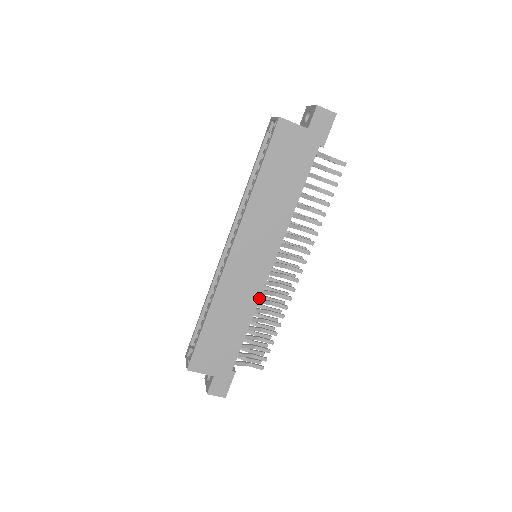
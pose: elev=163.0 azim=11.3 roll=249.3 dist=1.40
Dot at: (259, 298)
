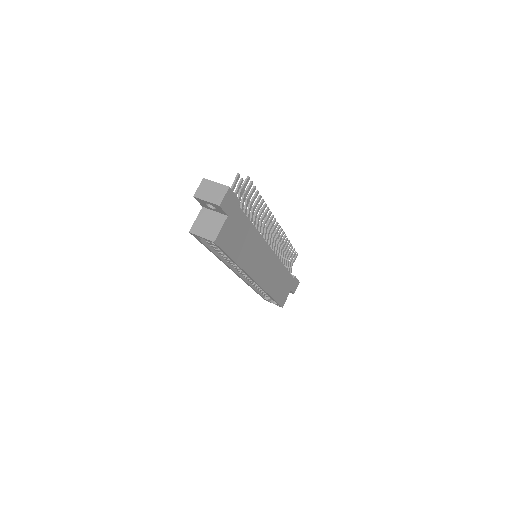
Dot at: (279, 260)
